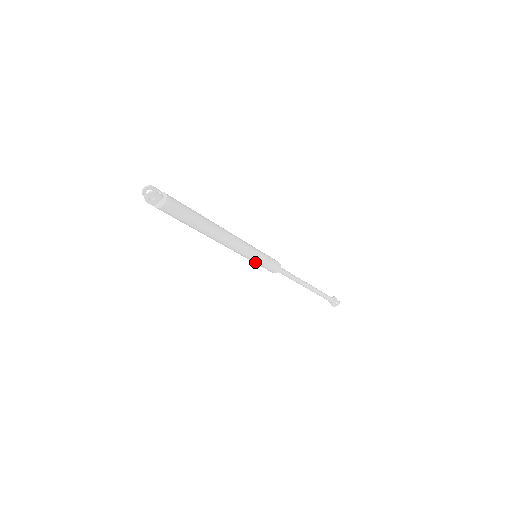
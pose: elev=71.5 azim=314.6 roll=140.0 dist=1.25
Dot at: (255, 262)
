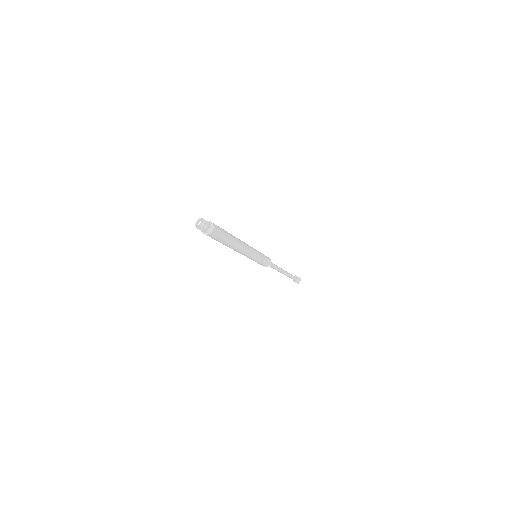
Dot at: (257, 261)
